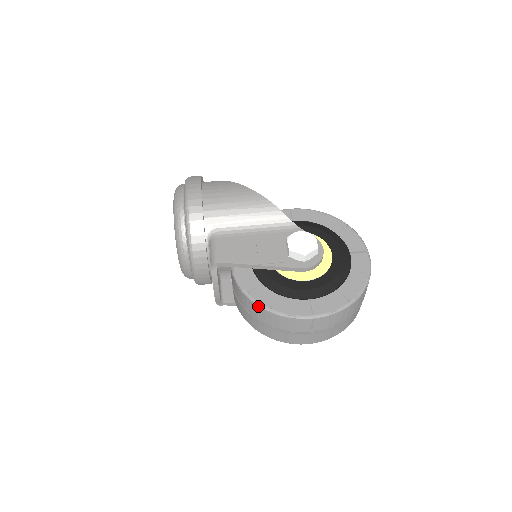
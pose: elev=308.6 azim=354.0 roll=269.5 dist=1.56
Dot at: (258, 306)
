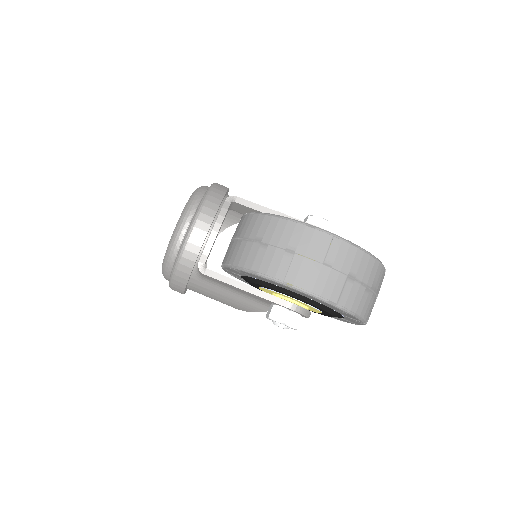
Dot at: (272, 215)
